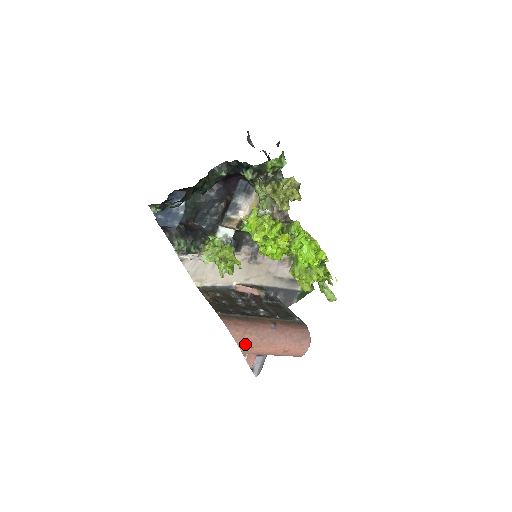
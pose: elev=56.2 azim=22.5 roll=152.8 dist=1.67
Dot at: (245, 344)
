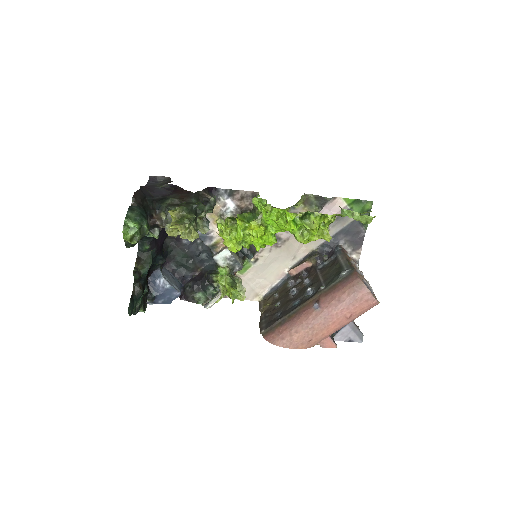
Dot at: (300, 343)
